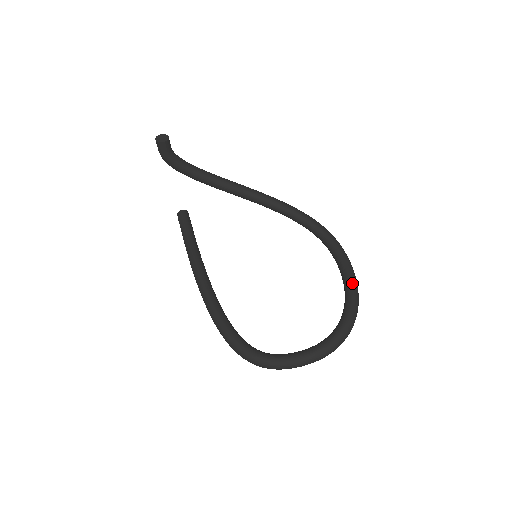
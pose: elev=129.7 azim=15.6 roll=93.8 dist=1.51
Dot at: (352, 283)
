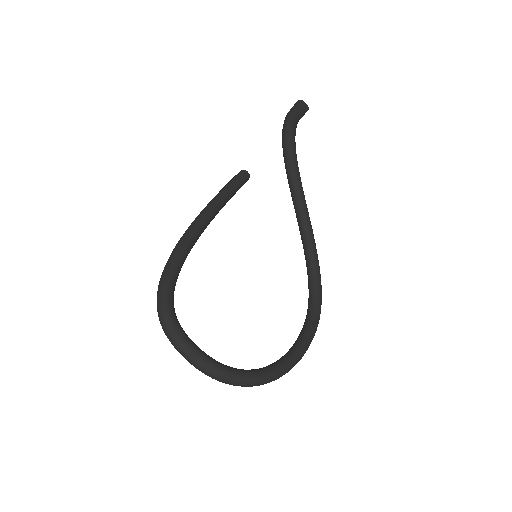
Dot at: (294, 359)
